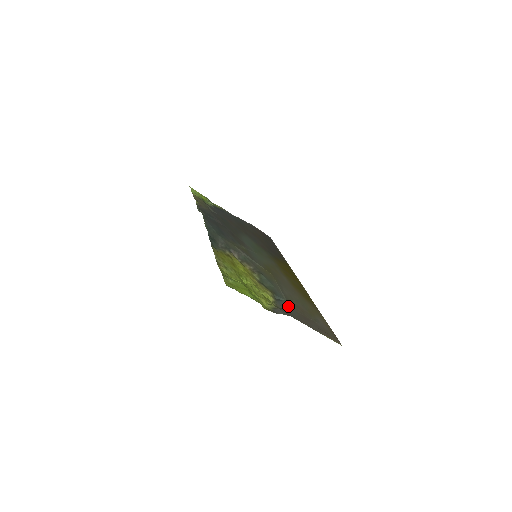
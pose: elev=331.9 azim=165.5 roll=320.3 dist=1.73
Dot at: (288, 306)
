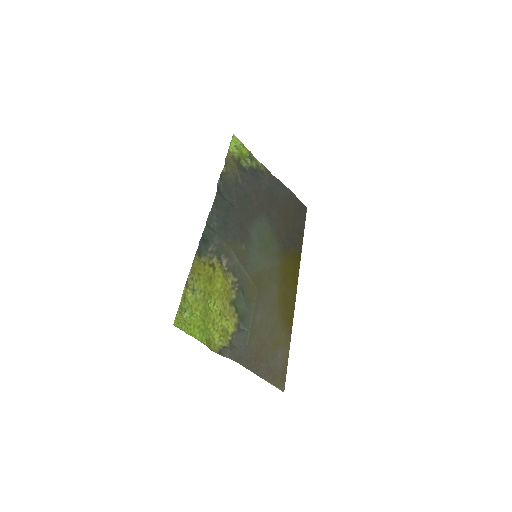
Dot at: (246, 341)
